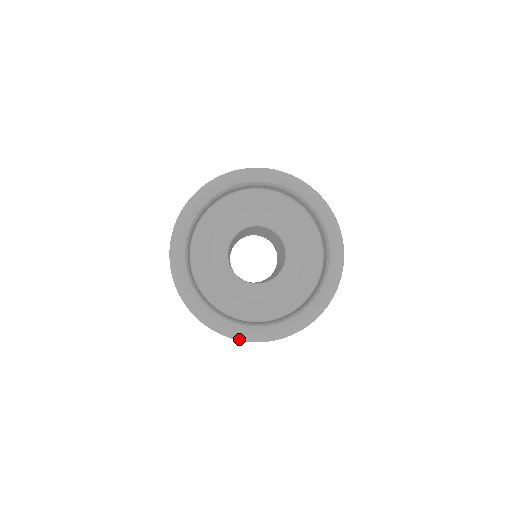
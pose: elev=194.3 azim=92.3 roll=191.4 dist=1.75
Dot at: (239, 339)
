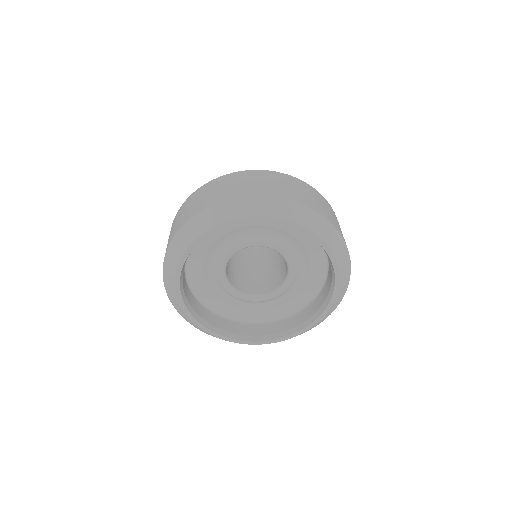
Dot at: occluded
